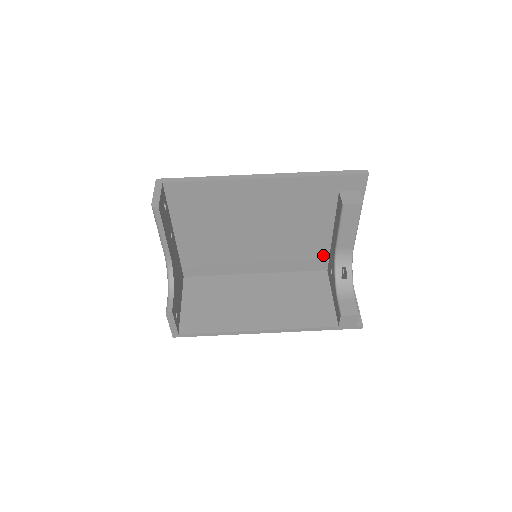
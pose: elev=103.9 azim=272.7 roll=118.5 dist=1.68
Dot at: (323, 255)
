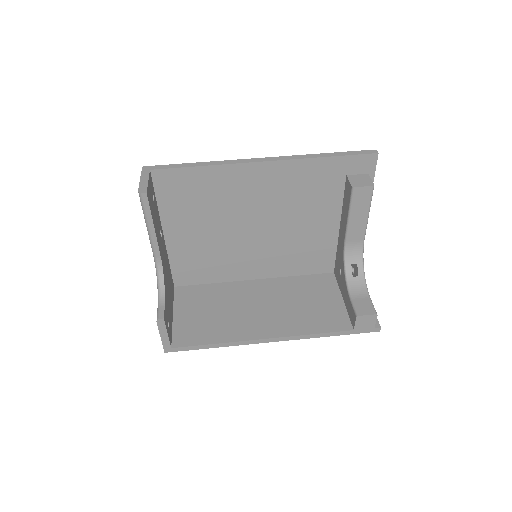
Dot at: (329, 254)
